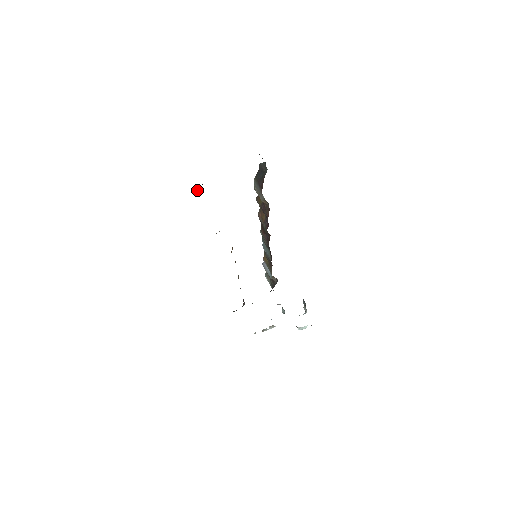
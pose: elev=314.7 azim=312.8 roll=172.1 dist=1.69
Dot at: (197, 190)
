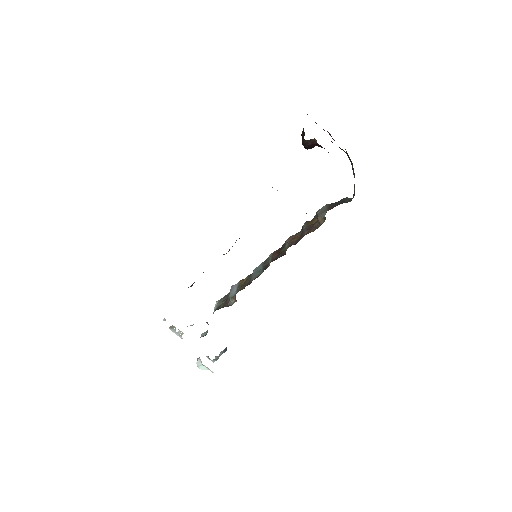
Dot at: (311, 139)
